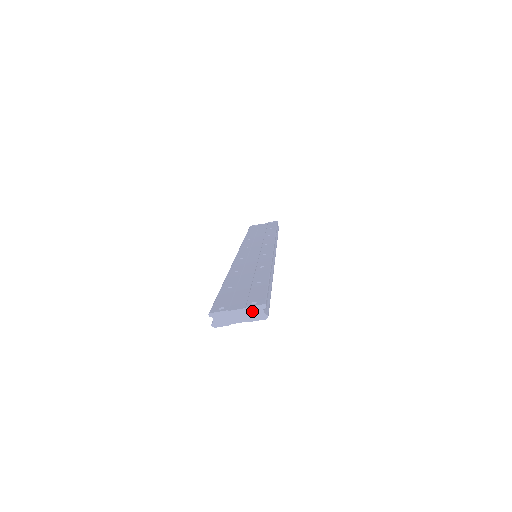
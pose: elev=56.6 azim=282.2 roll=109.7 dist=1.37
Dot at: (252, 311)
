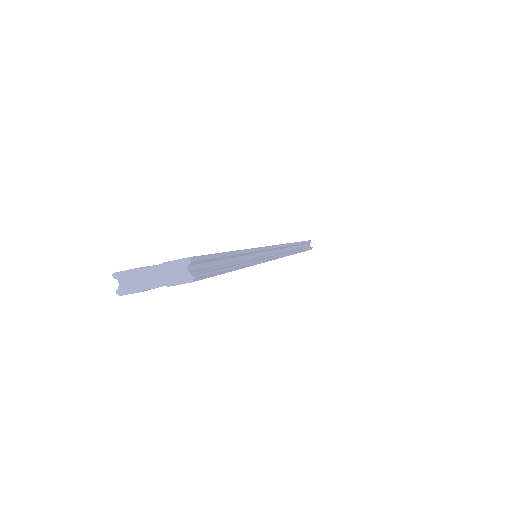
Dot at: (171, 269)
